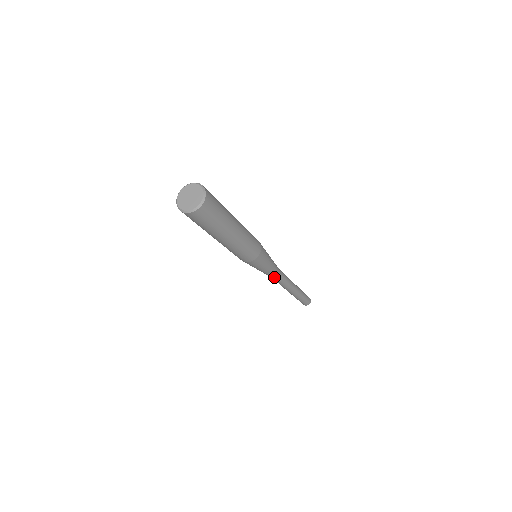
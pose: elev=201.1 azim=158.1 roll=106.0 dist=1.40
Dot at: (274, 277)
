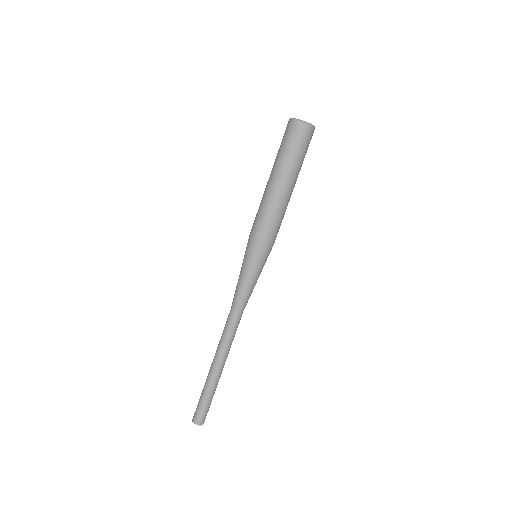
Dot at: (234, 305)
